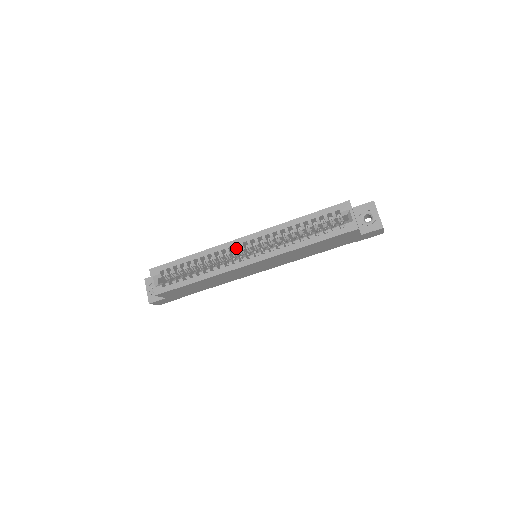
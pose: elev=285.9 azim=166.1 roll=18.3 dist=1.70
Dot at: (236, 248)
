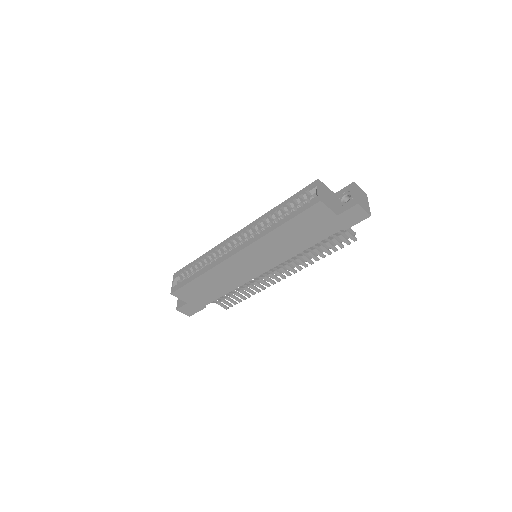
Dot at: (230, 243)
